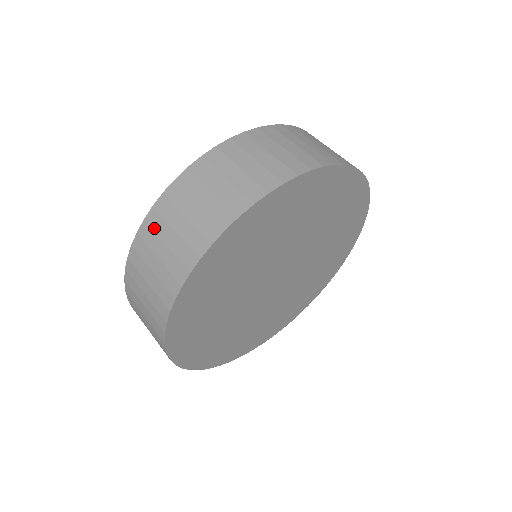
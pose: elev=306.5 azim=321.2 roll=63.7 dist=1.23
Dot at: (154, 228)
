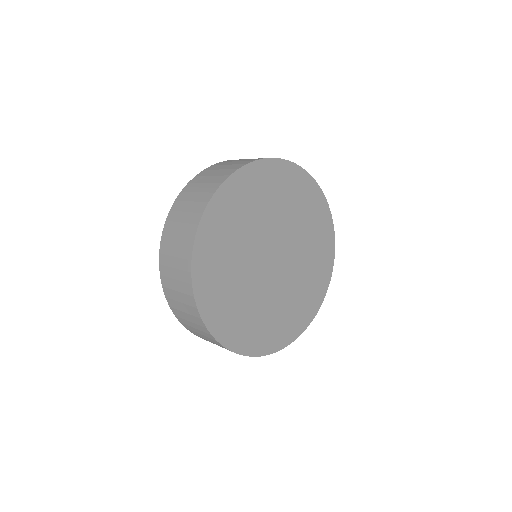
Dot at: (172, 220)
